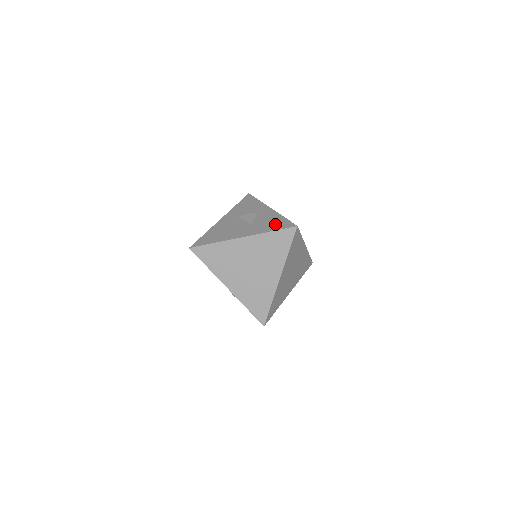
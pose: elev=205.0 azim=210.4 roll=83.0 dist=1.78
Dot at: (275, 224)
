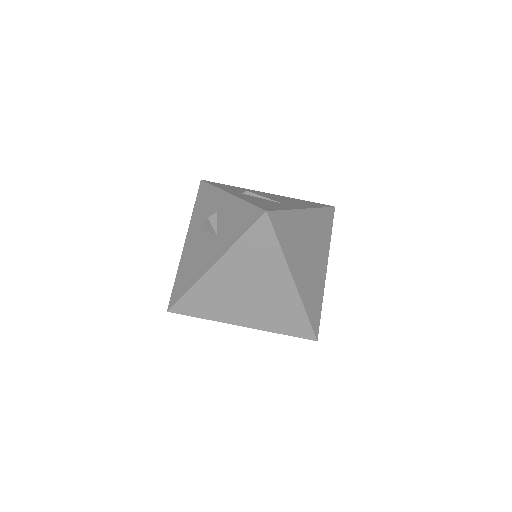
Dot at: (240, 222)
